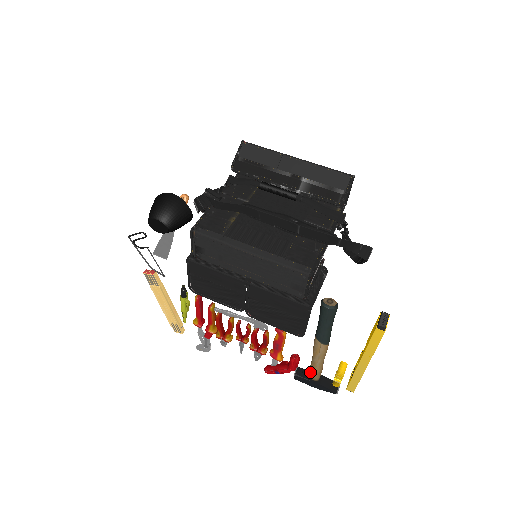
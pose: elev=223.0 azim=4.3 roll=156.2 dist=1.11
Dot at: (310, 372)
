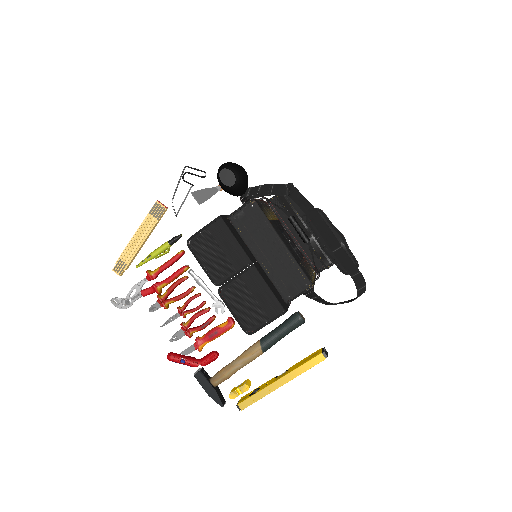
Dot at: (217, 374)
